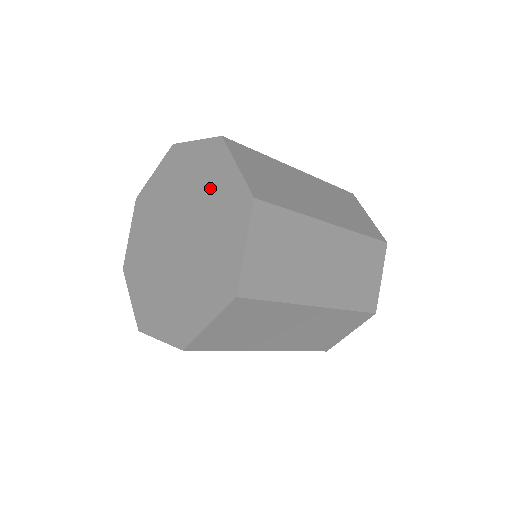
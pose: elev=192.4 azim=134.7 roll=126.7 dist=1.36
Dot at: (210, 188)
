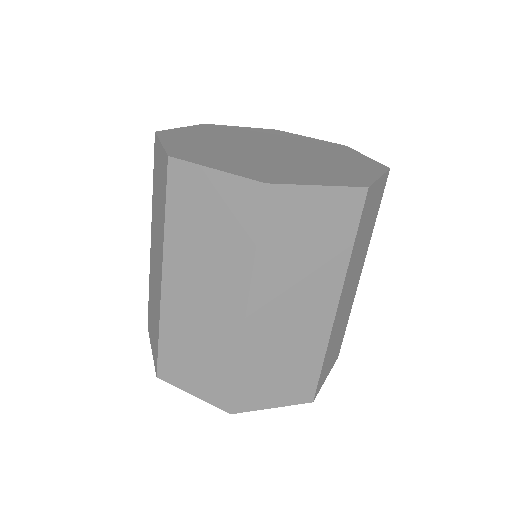
Dot at: (329, 151)
